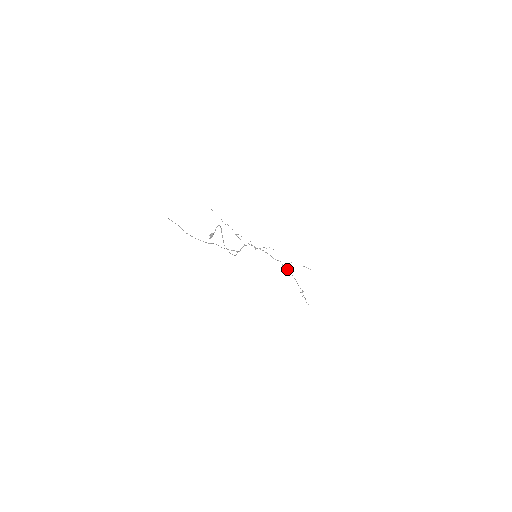
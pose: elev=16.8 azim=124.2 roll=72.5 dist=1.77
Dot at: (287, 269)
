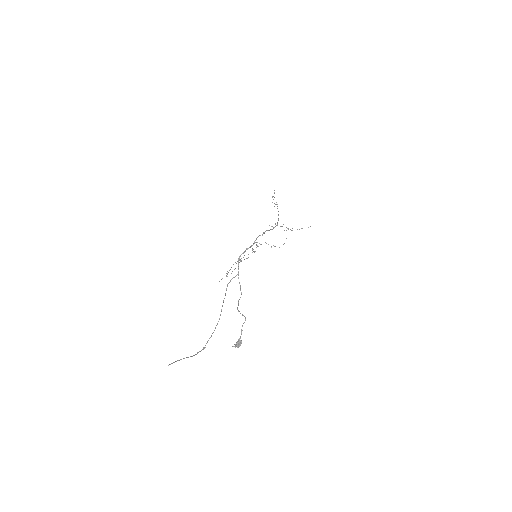
Dot at: occluded
